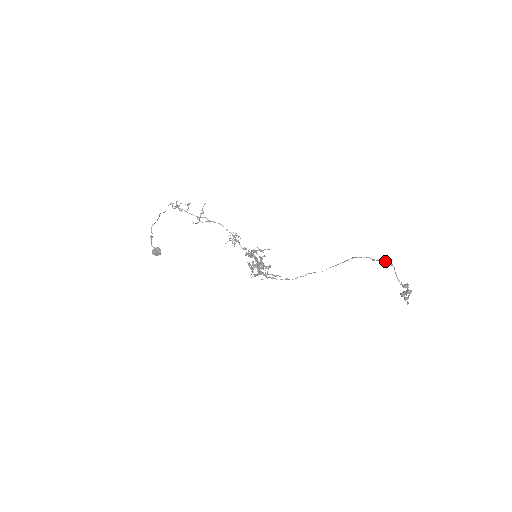
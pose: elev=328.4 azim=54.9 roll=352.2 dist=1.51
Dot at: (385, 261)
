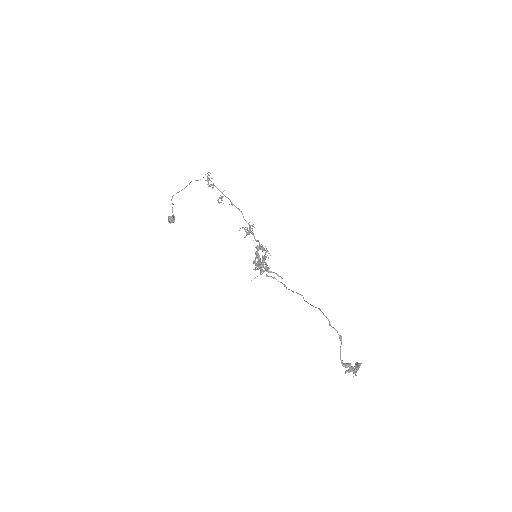
Dot at: (337, 332)
